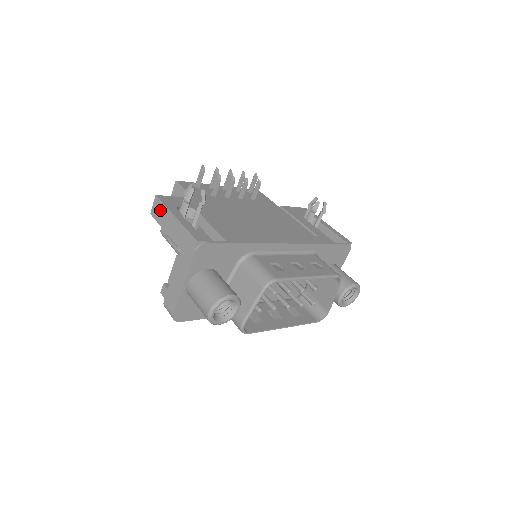
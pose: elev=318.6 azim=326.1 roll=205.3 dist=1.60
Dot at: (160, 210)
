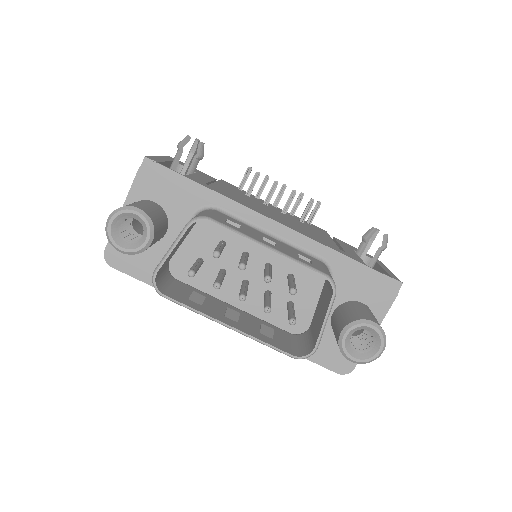
Dot at: occluded
